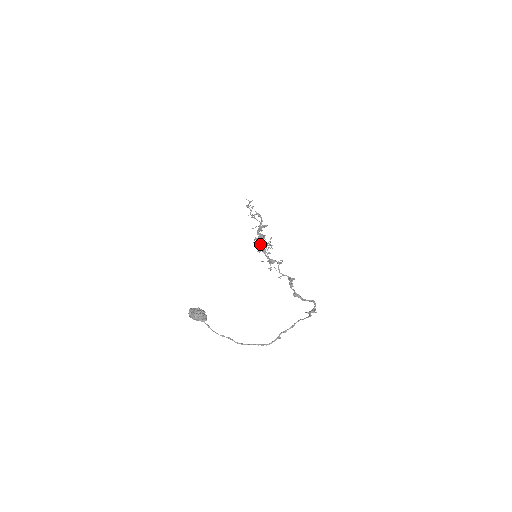
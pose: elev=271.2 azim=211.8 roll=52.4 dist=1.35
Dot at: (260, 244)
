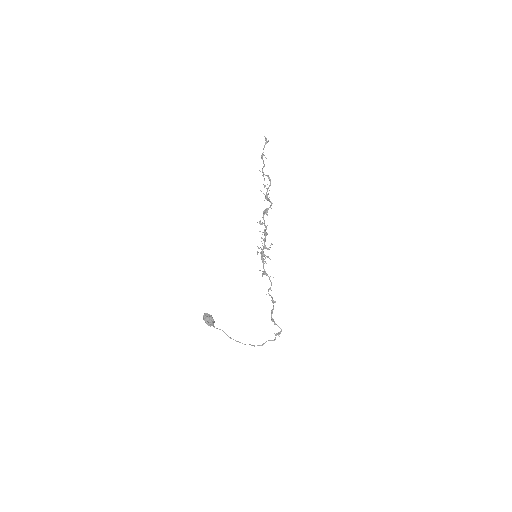
Dot at: (262, 254)
